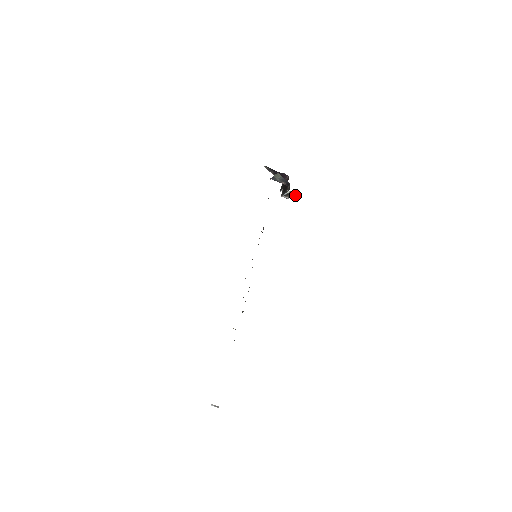
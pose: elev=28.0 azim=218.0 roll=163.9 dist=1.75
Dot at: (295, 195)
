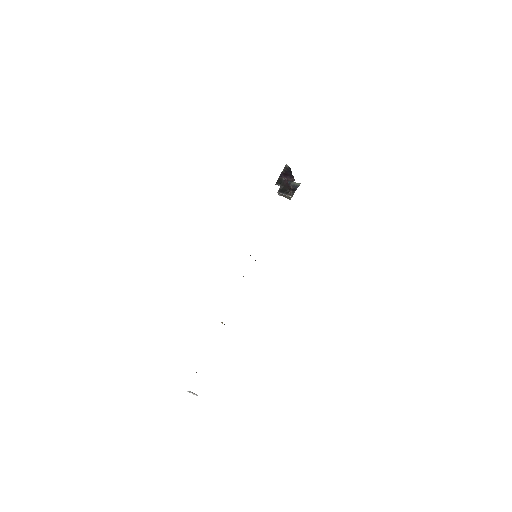
Dot at: (289, 198)
